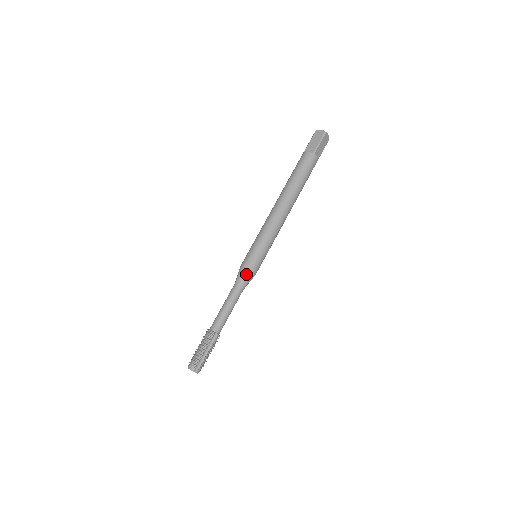
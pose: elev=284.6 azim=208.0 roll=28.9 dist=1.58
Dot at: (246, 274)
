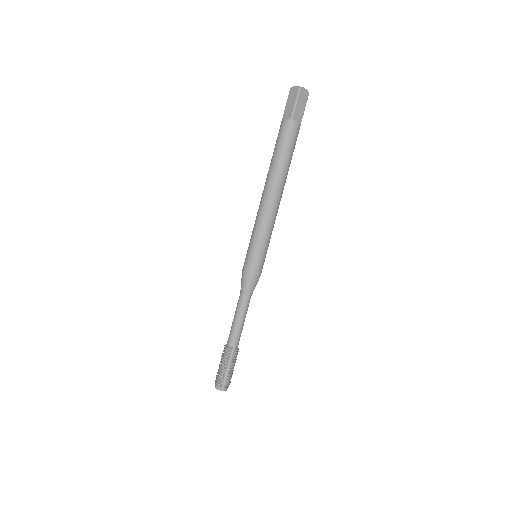
Dot at: (248, 280)
